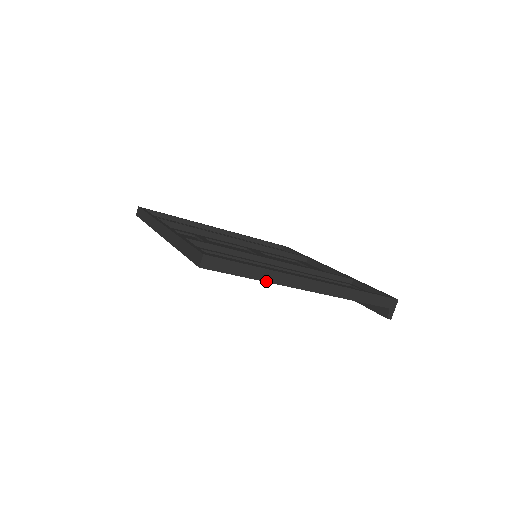
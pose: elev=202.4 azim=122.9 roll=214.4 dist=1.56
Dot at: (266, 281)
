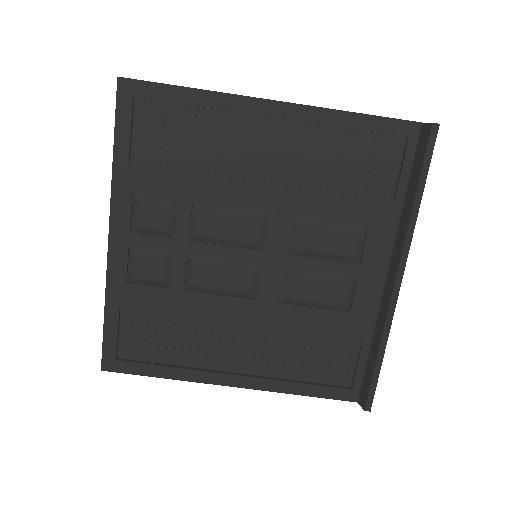
Dot at: (208, 91)
